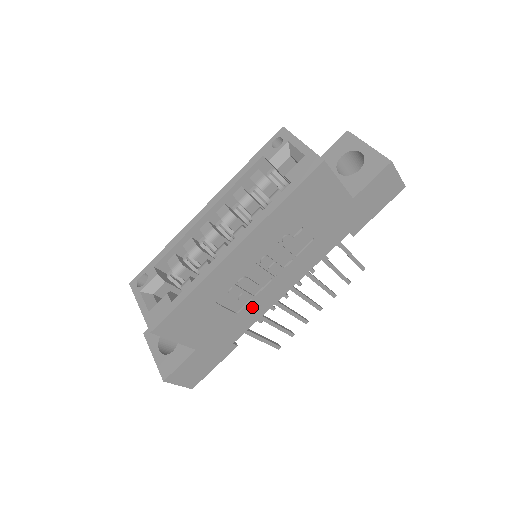
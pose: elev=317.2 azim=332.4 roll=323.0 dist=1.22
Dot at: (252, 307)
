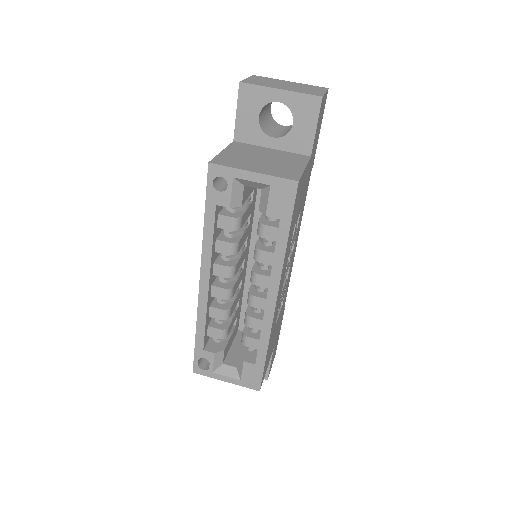
Dot at: (286, 289)
